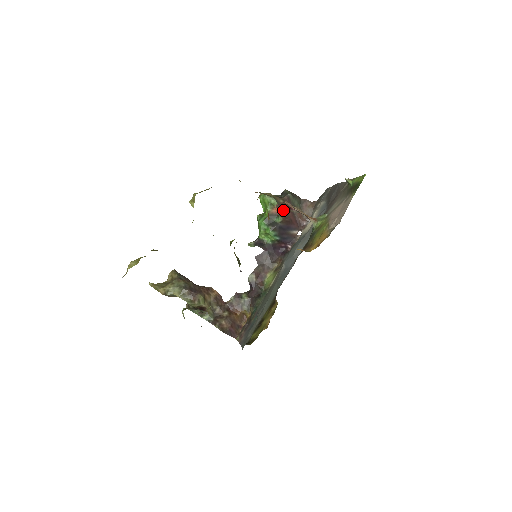
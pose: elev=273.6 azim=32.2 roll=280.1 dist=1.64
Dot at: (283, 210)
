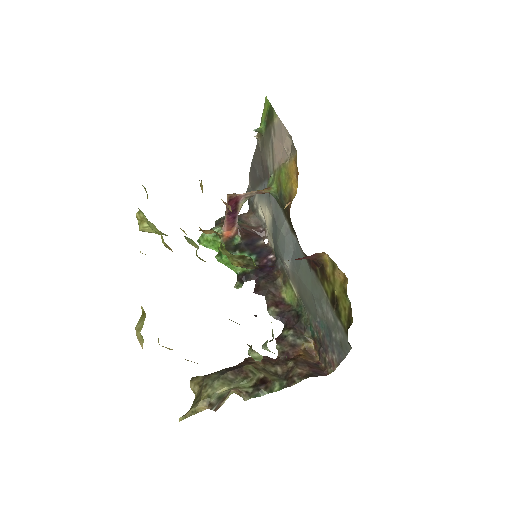
Dot at: (232, 223)
